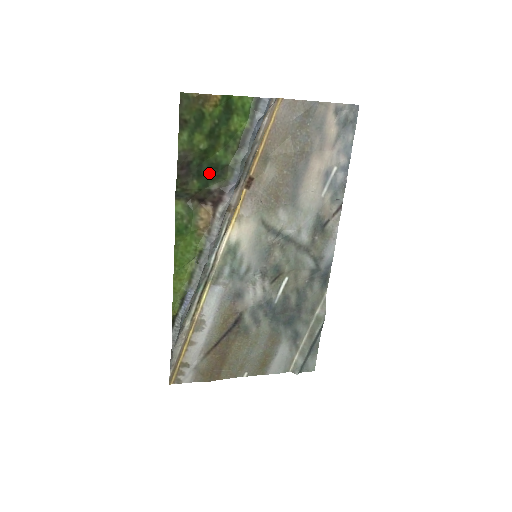
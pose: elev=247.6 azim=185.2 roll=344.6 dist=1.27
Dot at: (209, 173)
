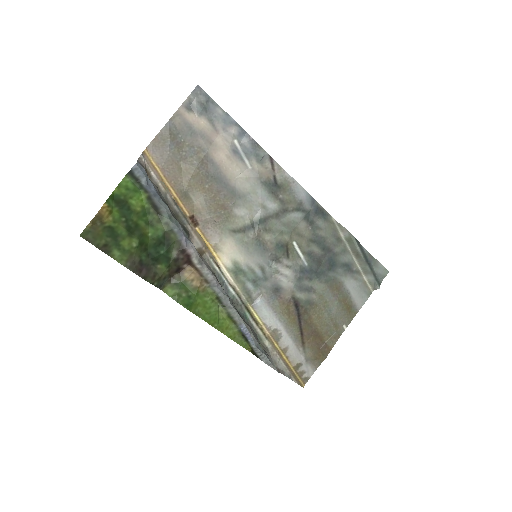
Dot at: (160, 251)
